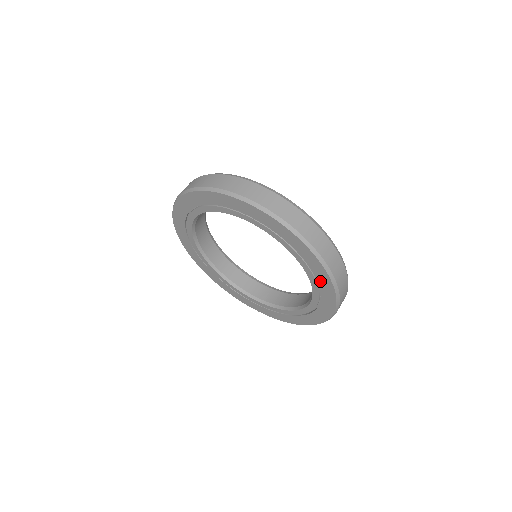
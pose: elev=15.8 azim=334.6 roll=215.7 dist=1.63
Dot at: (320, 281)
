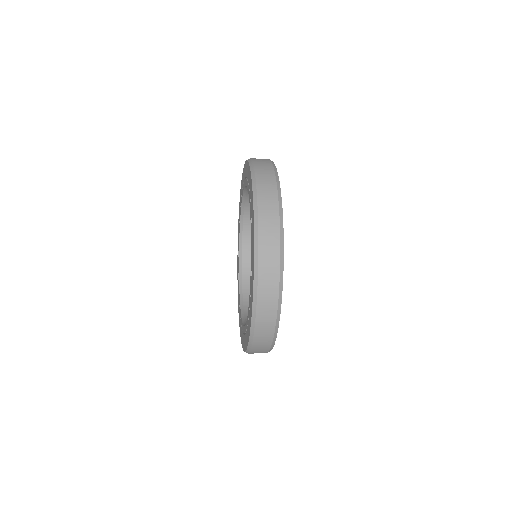
Dot at: occluded
